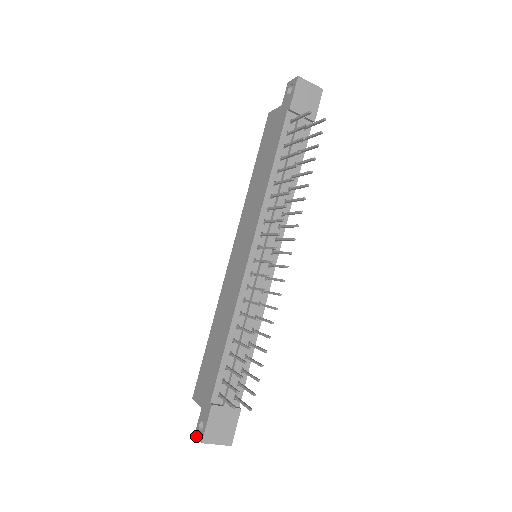
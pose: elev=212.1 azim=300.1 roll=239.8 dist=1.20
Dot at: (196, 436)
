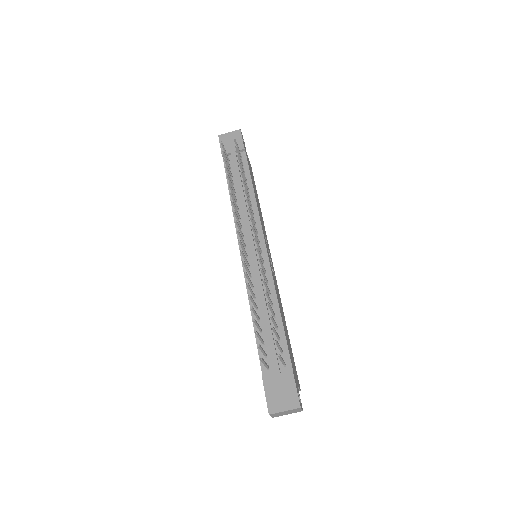
Dot at: occluded
